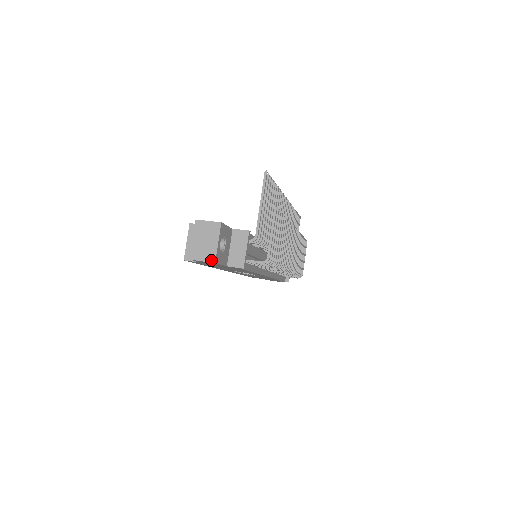
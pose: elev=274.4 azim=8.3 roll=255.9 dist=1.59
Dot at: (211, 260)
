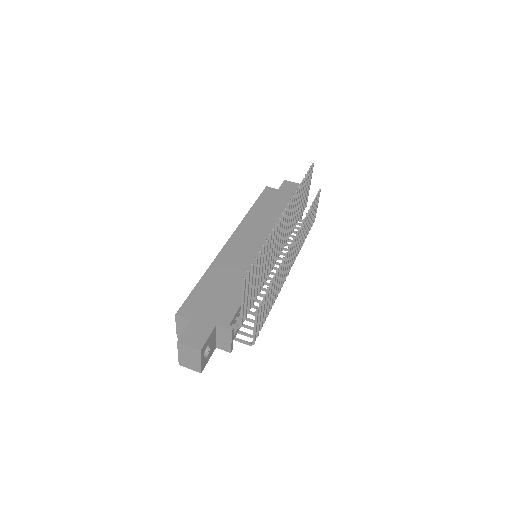
Dot at: (197, 371)
